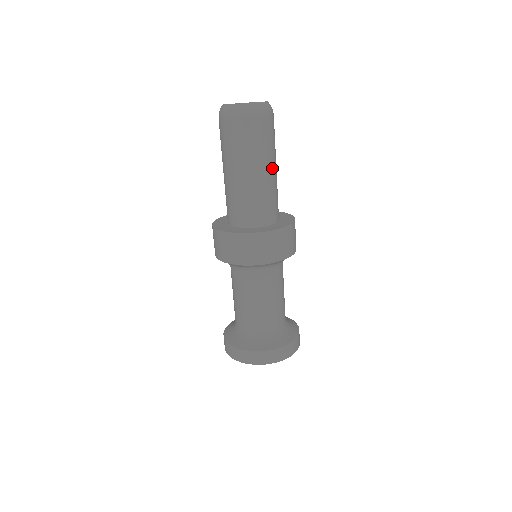
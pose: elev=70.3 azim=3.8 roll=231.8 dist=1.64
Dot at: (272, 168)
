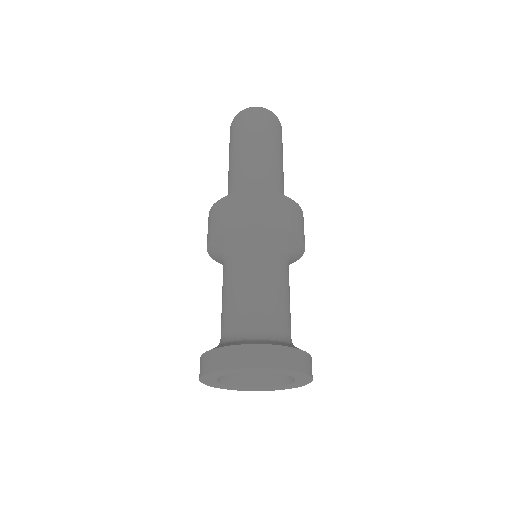
Dot at: (270, 154)
